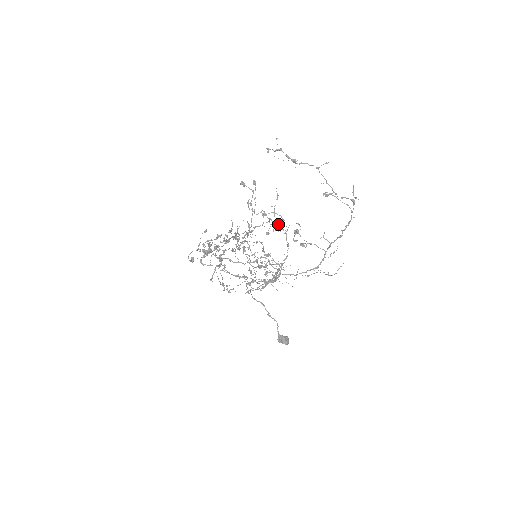
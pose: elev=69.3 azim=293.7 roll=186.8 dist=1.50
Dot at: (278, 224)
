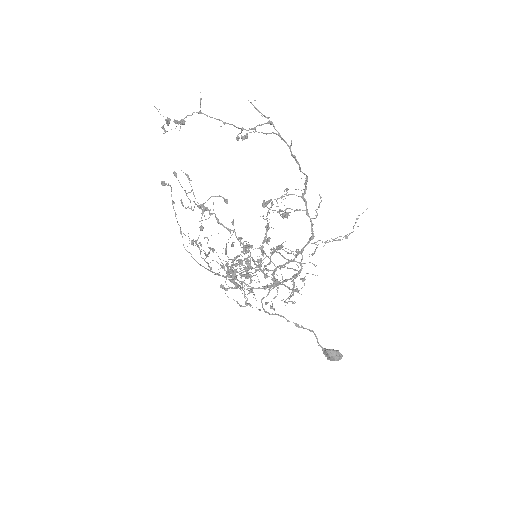
Dot at: (207, 210)
